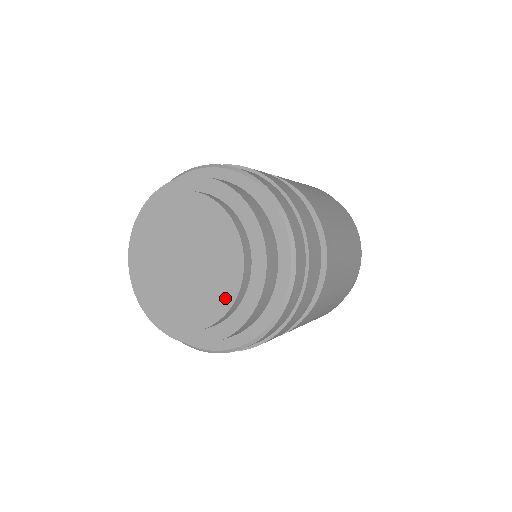
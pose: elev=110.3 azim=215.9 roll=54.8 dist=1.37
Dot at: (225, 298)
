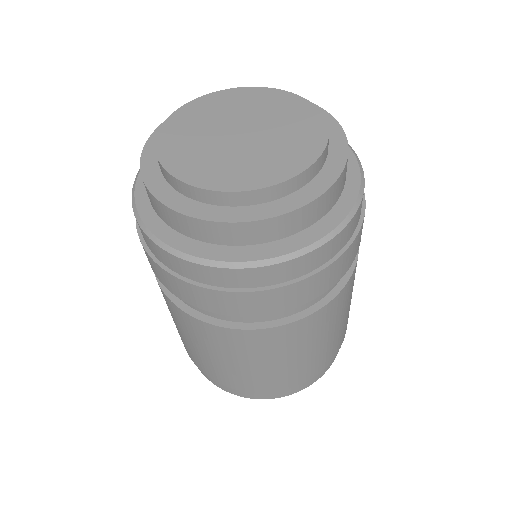
Dot at: (314, 122)
